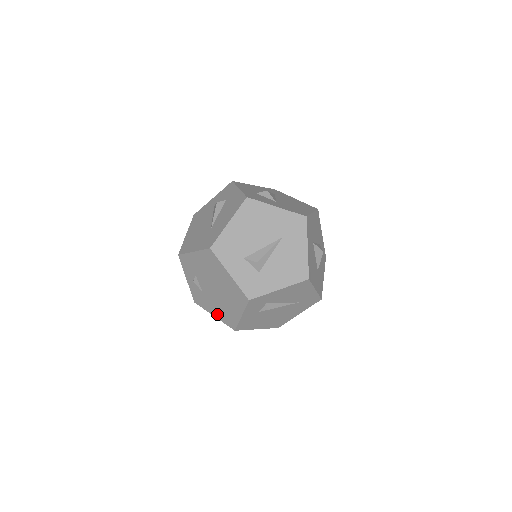
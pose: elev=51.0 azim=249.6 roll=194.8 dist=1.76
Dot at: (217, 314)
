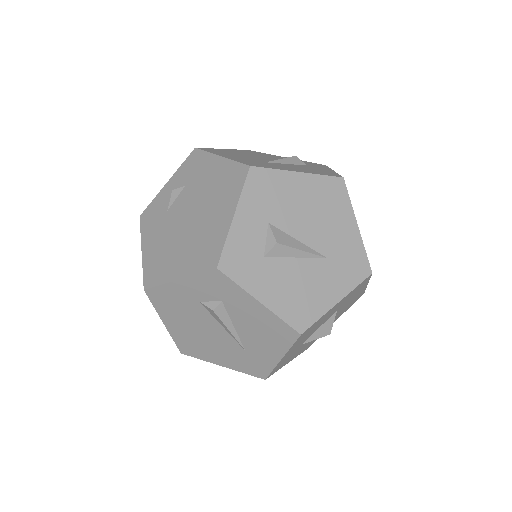
Dot at: (149, 251)
